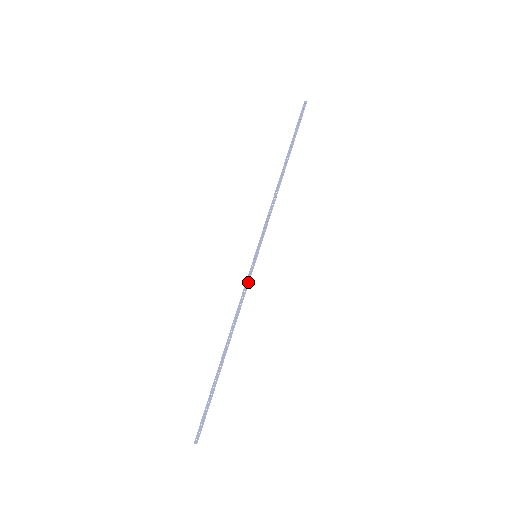
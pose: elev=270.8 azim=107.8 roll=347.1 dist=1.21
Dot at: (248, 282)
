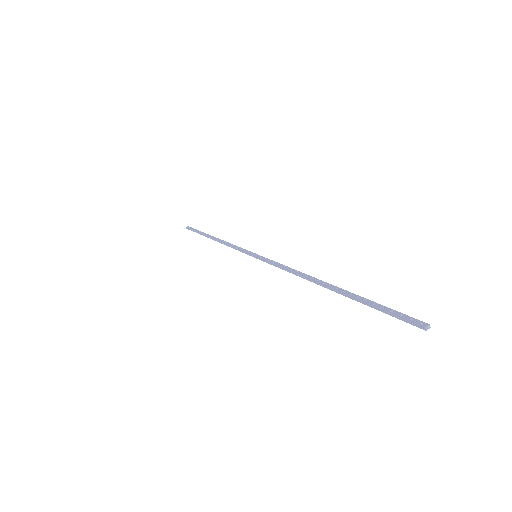
Dot at: (272, 261)
